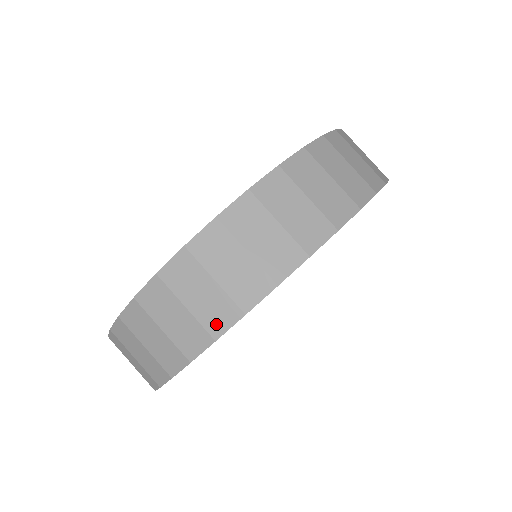
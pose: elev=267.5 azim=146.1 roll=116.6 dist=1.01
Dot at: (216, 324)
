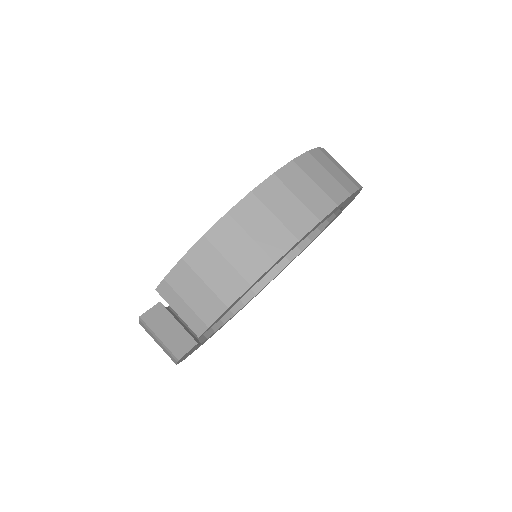
Dot at: (348, 187)
